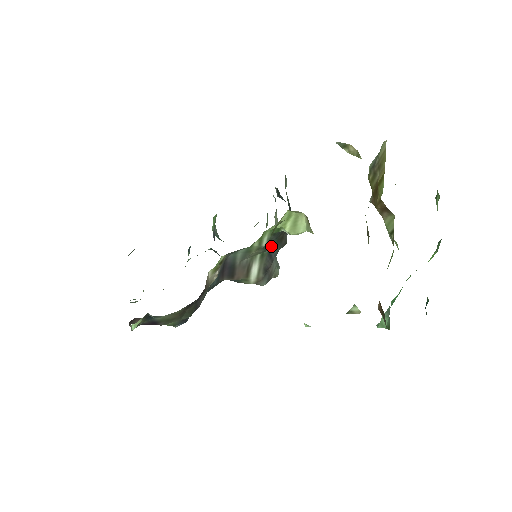
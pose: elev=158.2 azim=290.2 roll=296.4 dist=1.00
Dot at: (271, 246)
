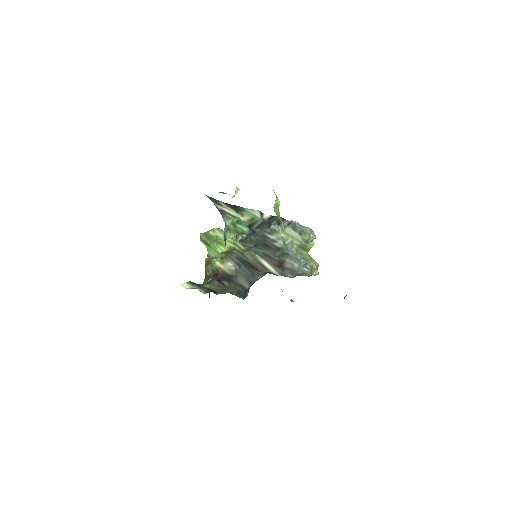
Dot at: (260, 250)
